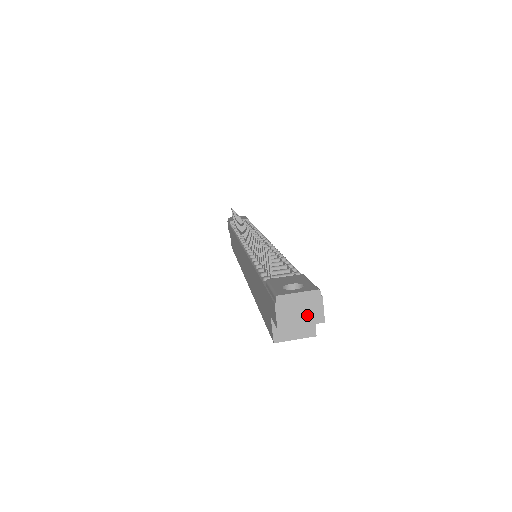
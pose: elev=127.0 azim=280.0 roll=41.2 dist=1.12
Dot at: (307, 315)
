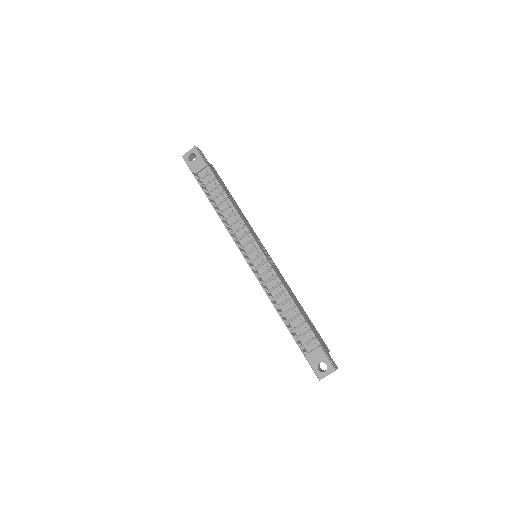
Dot at: occluded
